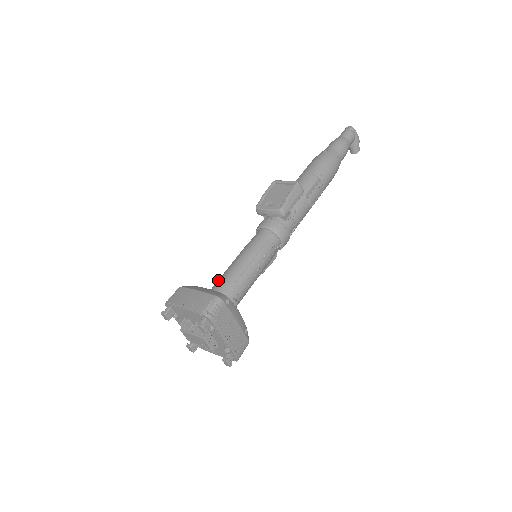
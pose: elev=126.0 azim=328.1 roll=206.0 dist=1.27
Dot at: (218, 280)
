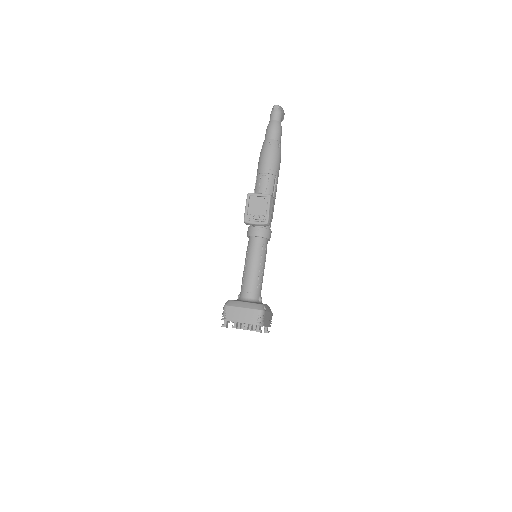
Dot at: (244, 288)
